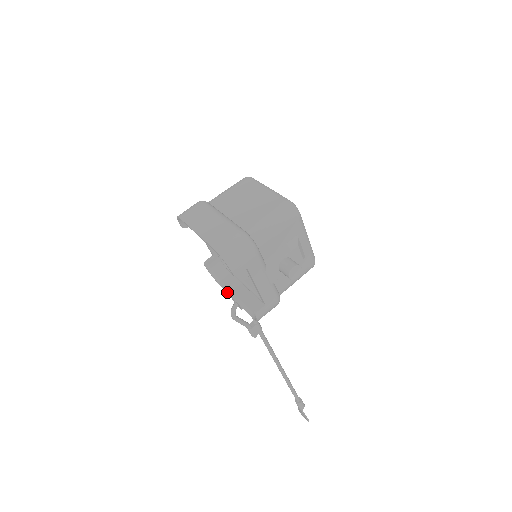
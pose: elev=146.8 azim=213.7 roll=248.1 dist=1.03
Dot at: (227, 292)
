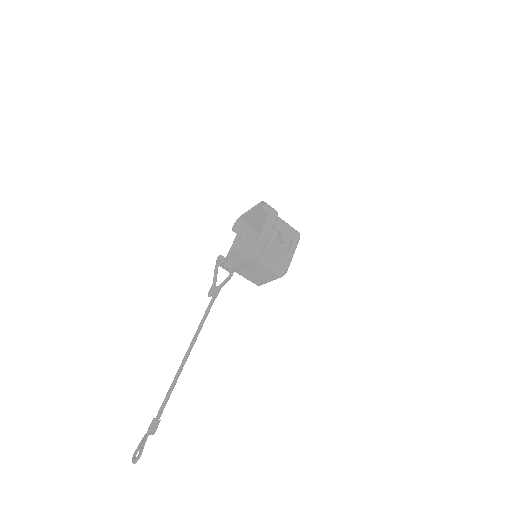
Dot at: occluded
